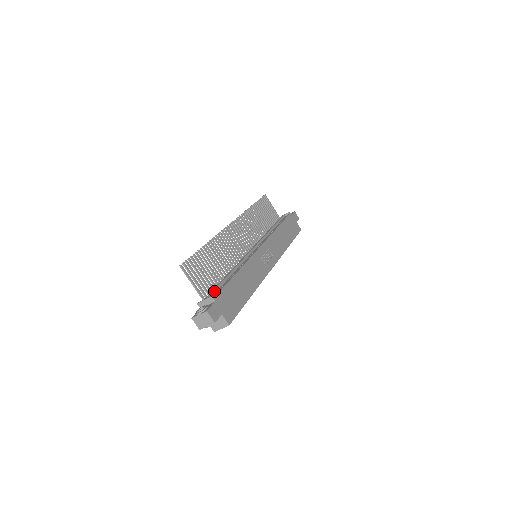
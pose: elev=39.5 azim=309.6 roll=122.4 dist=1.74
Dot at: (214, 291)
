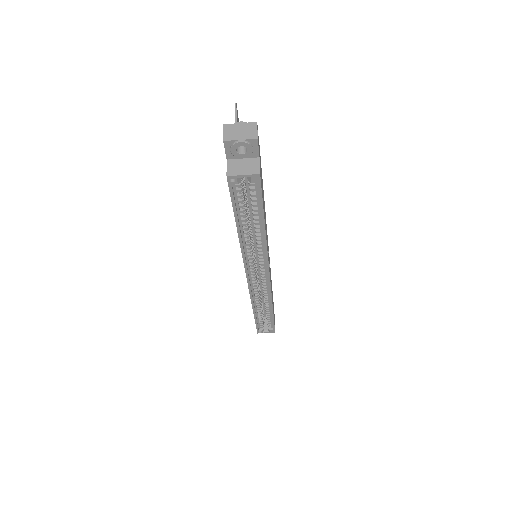
Dot at: occluded
